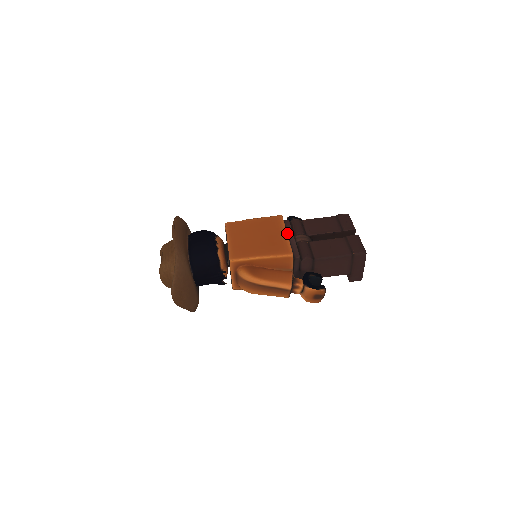
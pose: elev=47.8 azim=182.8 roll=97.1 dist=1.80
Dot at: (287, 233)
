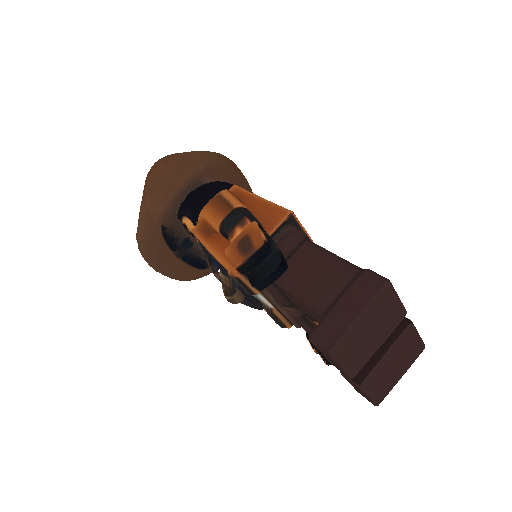
Dot at: occluded
